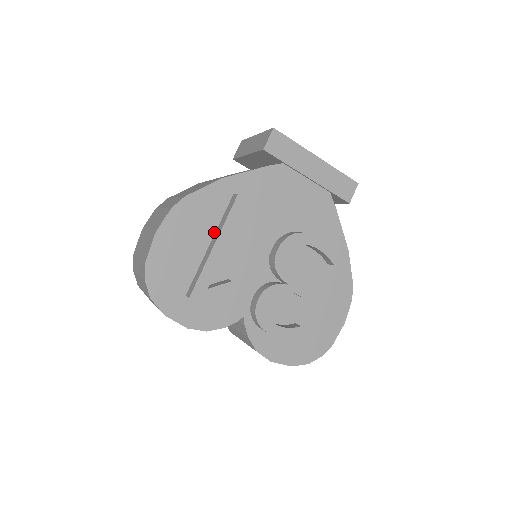
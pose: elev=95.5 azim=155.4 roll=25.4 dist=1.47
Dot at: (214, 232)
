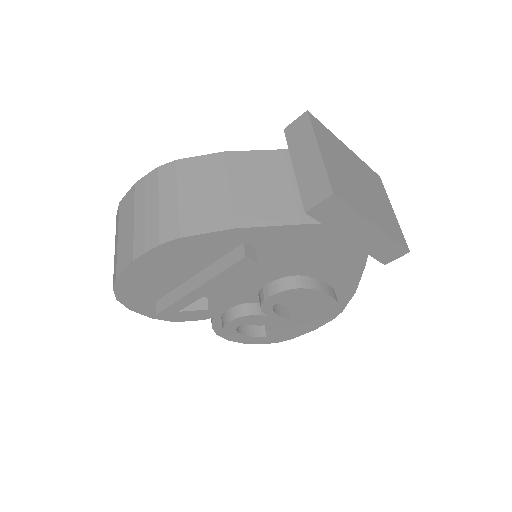
Dot at: (205, 267)
